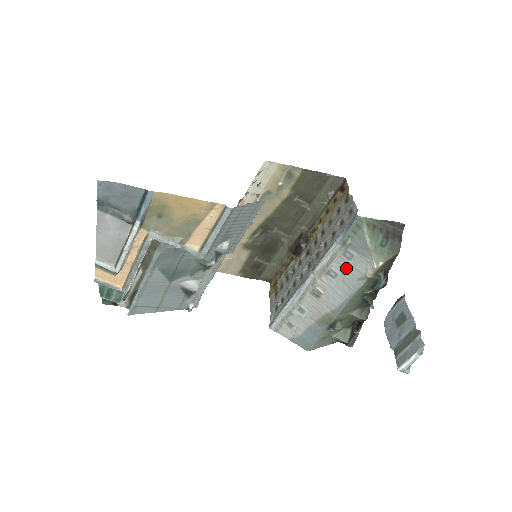
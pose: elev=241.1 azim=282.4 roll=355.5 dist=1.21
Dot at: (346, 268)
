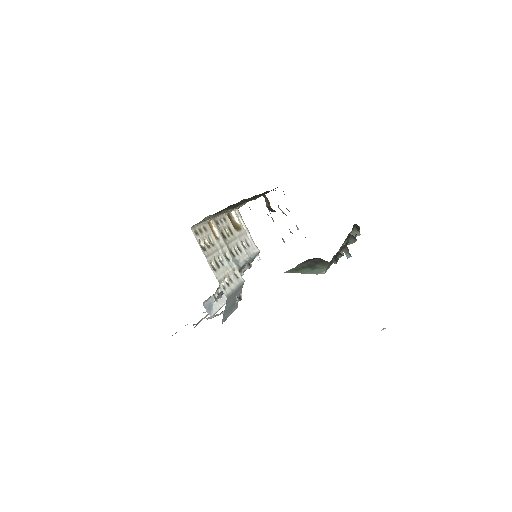
Dot at: occluded
